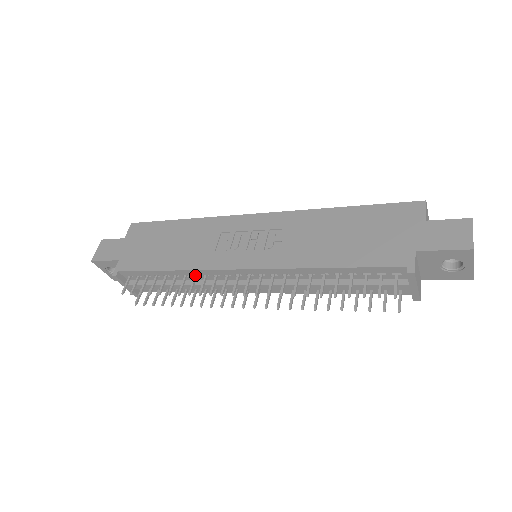
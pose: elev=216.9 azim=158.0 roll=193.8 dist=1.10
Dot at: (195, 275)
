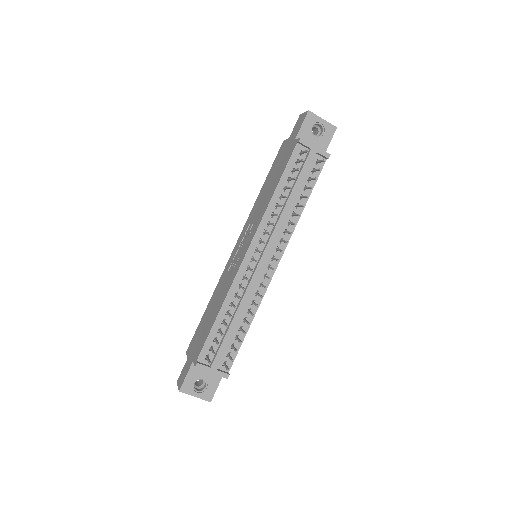
Dot at: (235, 294)
